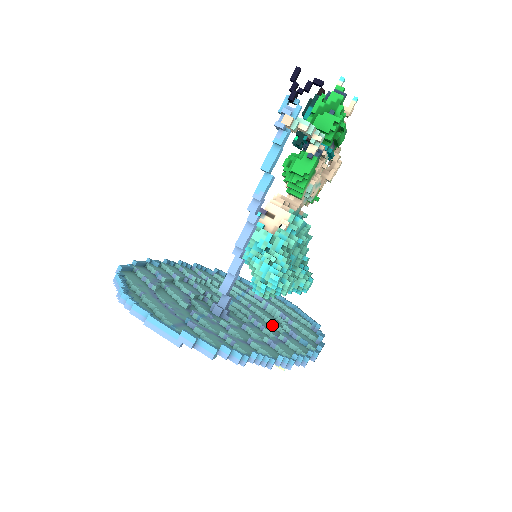
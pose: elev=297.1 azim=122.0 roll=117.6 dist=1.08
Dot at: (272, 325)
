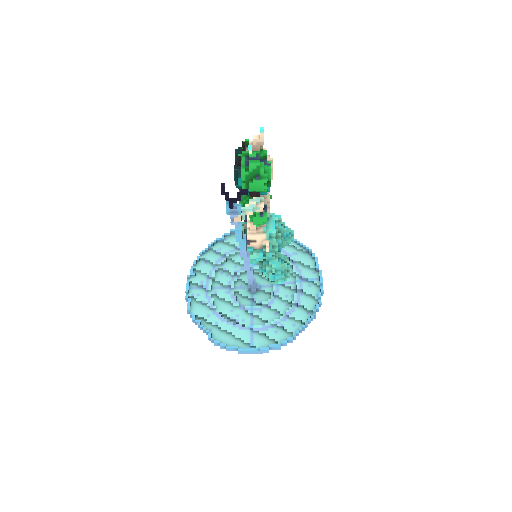
Dot at: occluded
